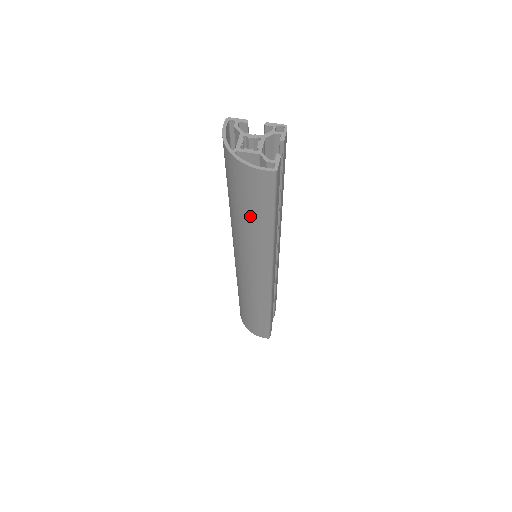
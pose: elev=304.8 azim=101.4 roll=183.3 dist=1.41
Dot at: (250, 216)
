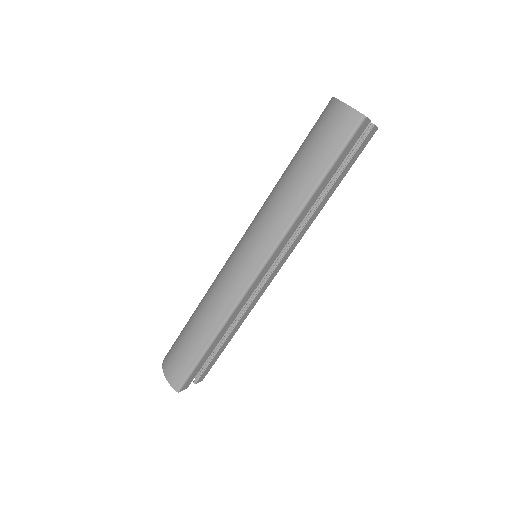
Dot at: (306, 166)
